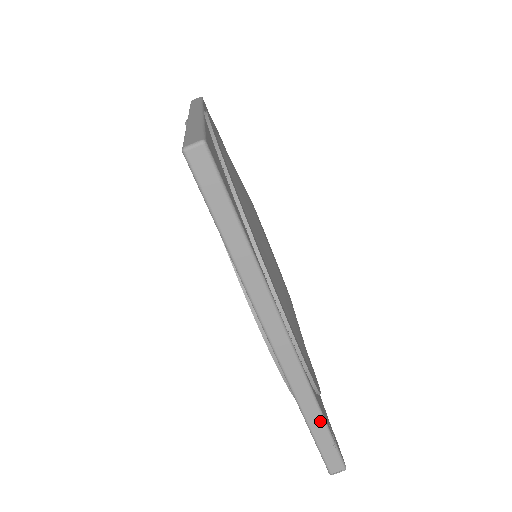
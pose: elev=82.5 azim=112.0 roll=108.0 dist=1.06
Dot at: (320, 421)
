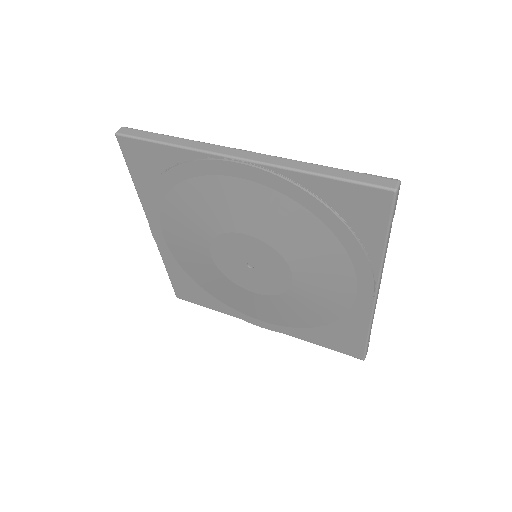
Dot at: (328, 169)
